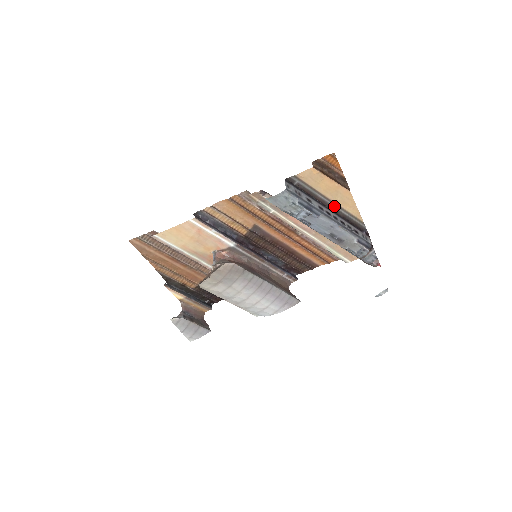
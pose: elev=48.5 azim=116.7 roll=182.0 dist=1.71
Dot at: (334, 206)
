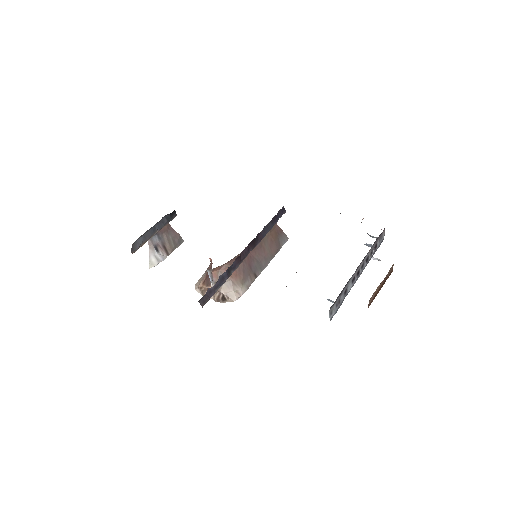
Dot at: occluded
